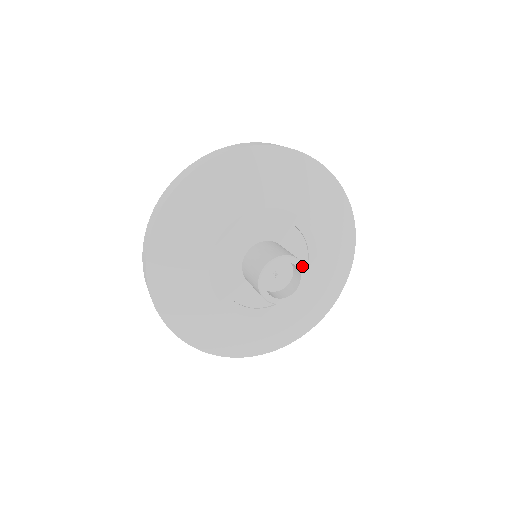
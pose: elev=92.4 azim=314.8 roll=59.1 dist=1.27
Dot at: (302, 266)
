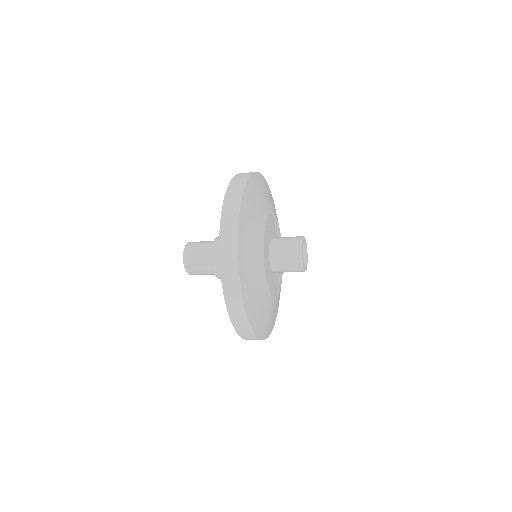
Dot at: (303, 240)
